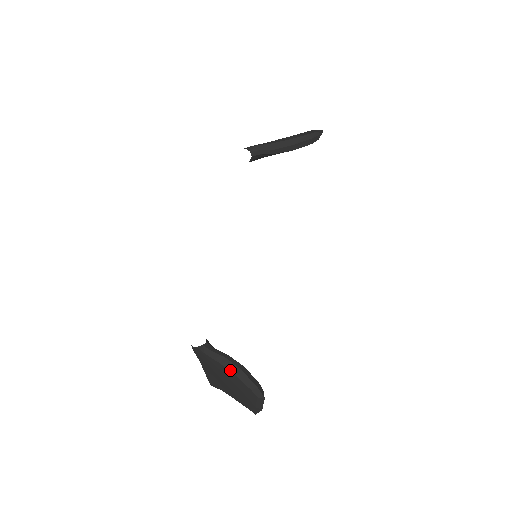
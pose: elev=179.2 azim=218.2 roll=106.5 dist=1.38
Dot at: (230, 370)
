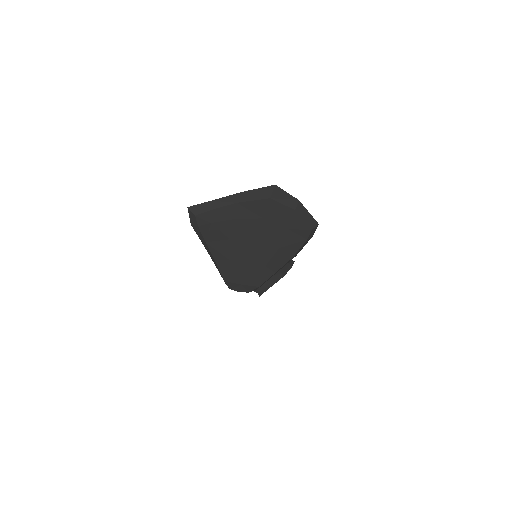
Dot at: occluded
